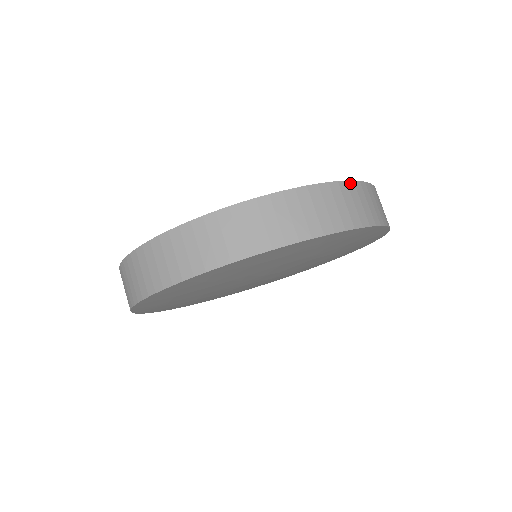
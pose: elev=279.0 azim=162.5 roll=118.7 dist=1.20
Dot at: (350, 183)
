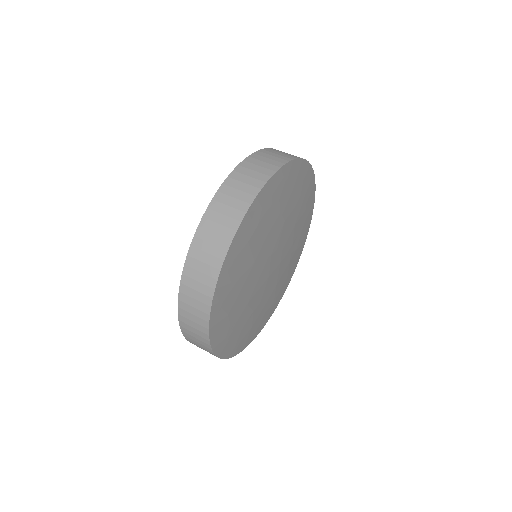
Dot at: (252, 156)
